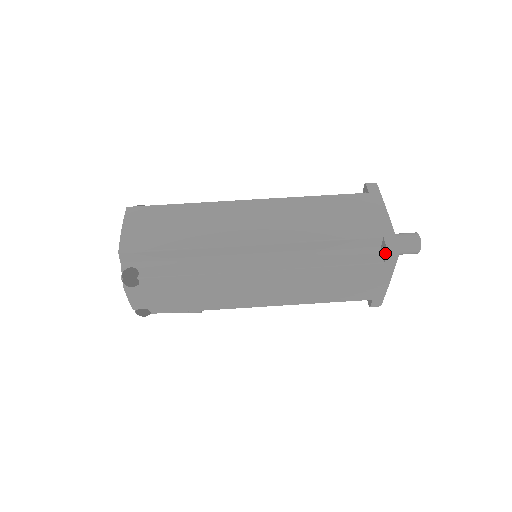
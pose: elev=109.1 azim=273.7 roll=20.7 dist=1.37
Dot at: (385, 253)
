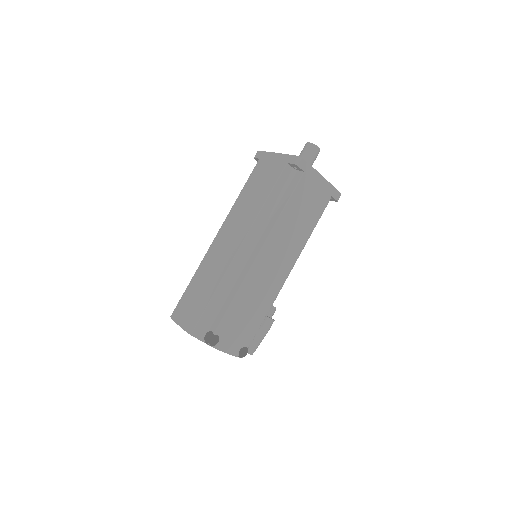
Dot at: (297, 167)
